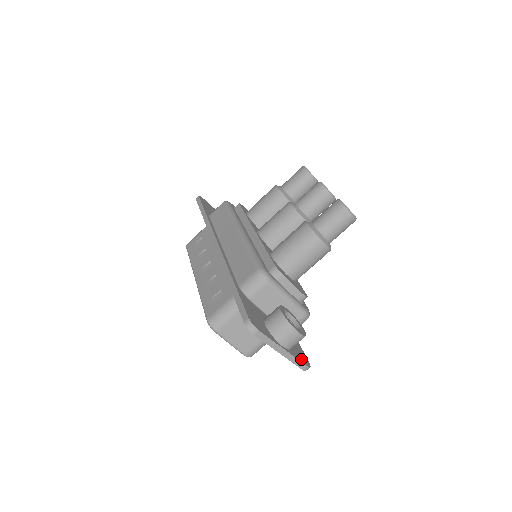
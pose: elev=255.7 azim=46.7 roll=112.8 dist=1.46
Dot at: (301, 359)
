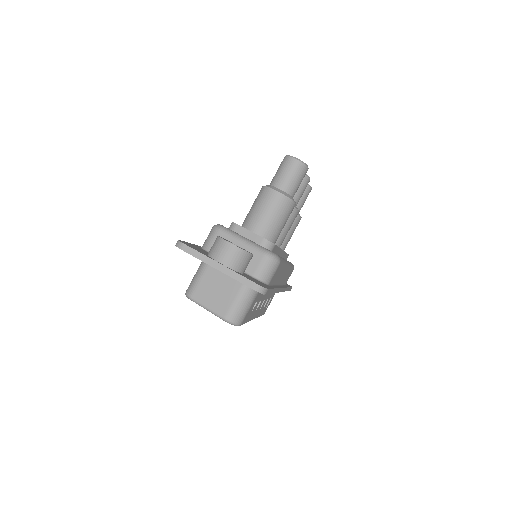
Dot at: (250, 279)
